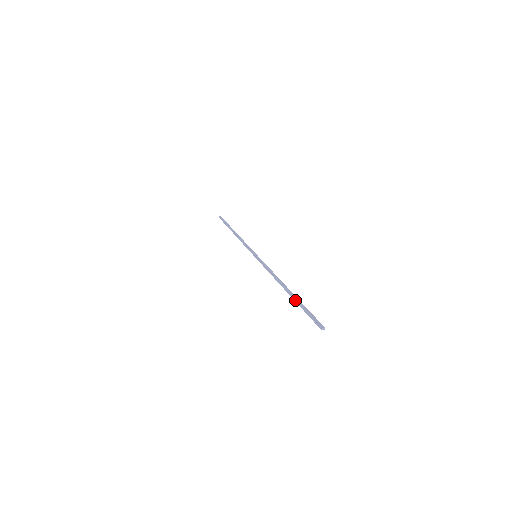
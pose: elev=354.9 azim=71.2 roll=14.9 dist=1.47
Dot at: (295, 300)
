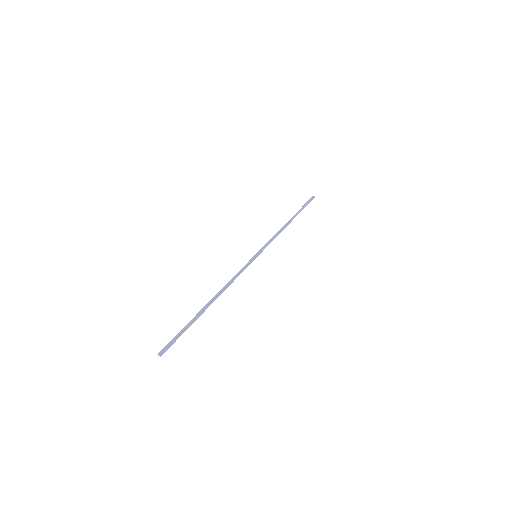
Dot at: (195, 317)
